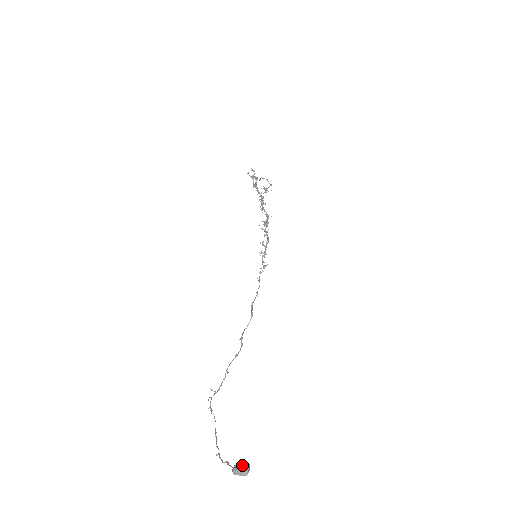
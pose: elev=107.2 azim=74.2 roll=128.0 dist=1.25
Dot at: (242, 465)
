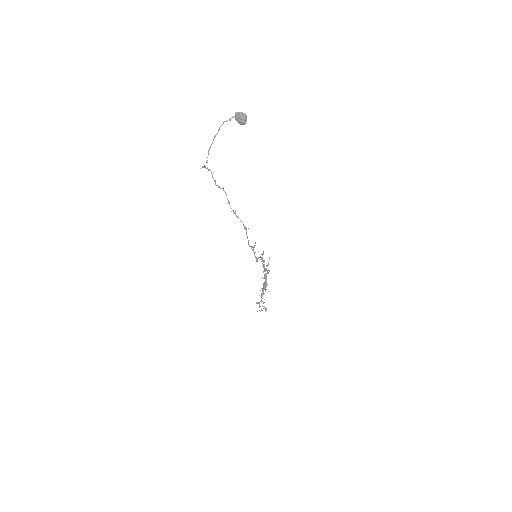
Dot at: (244, 117)
